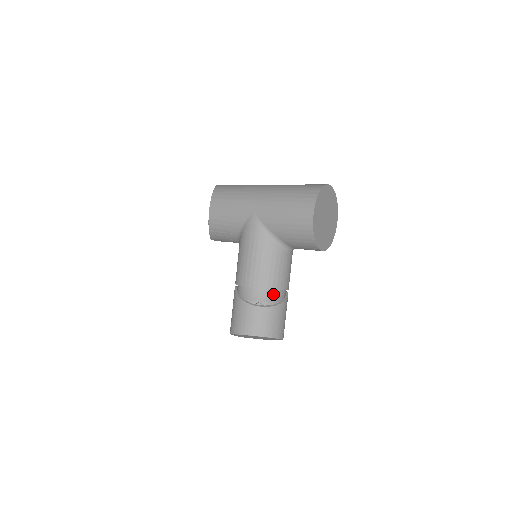
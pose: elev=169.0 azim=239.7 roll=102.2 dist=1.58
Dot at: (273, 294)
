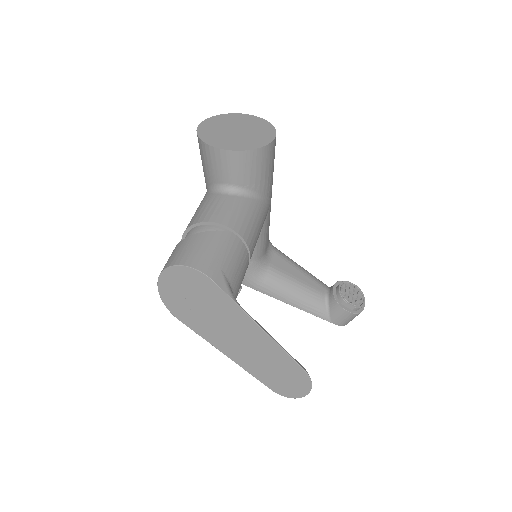
Dot at: (195, 230)
